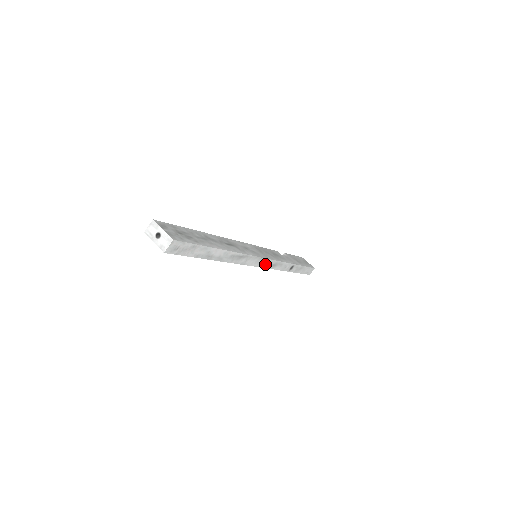
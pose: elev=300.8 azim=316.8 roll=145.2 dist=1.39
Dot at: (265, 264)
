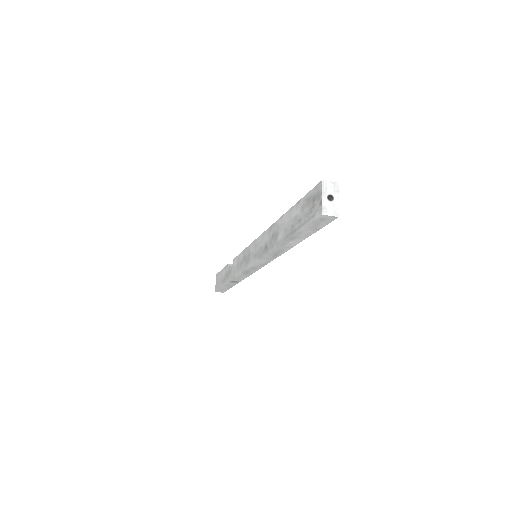
Dot at: (253, 268)
